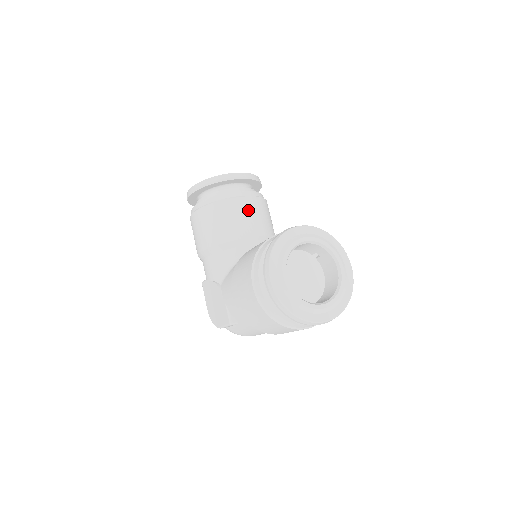
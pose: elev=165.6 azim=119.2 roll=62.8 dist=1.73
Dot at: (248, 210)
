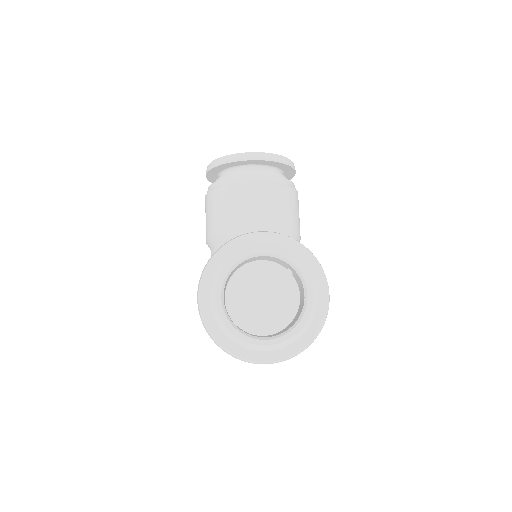
Dot at: (254, 199)
